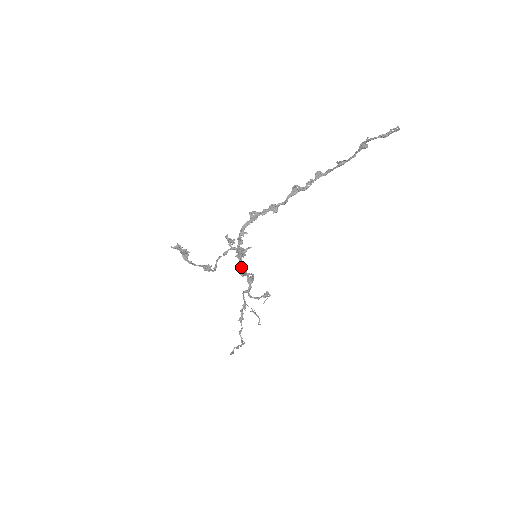
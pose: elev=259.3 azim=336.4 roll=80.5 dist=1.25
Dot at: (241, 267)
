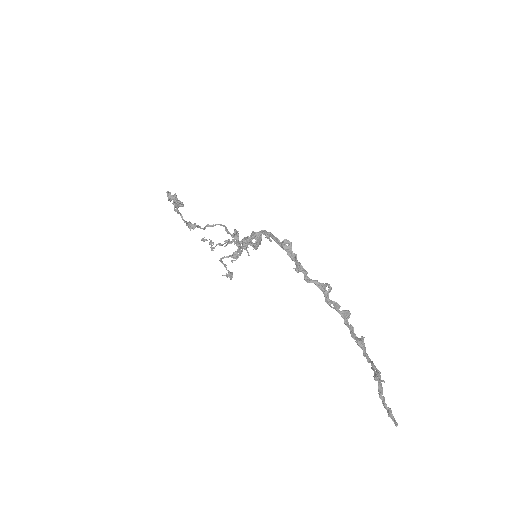
Dot at: (245, 240)
